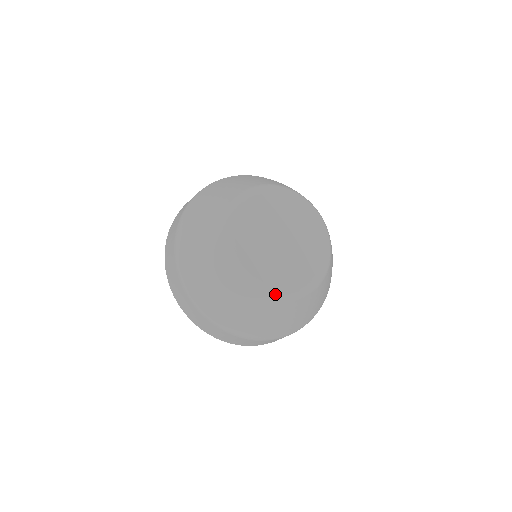
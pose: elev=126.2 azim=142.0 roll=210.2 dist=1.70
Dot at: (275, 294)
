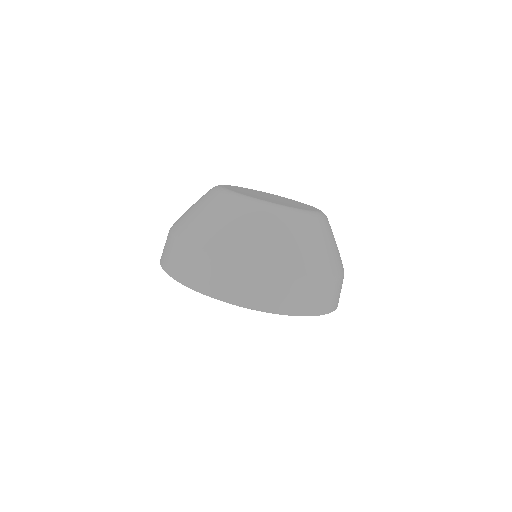
Dot at: (276, 206)
